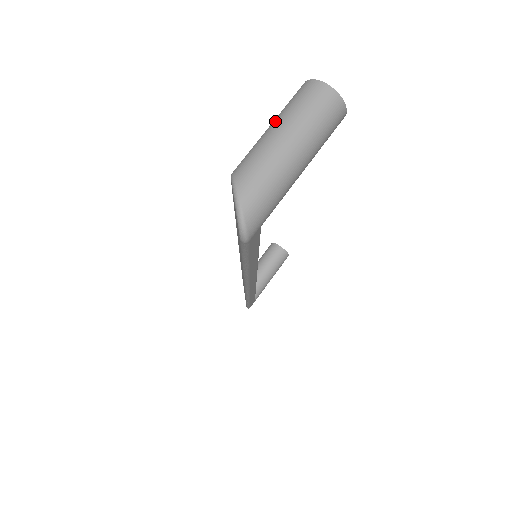
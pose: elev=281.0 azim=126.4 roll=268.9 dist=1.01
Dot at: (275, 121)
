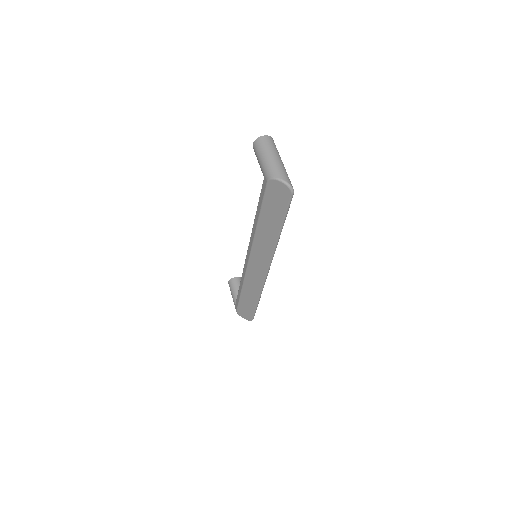
Dot at: (262, 156)
